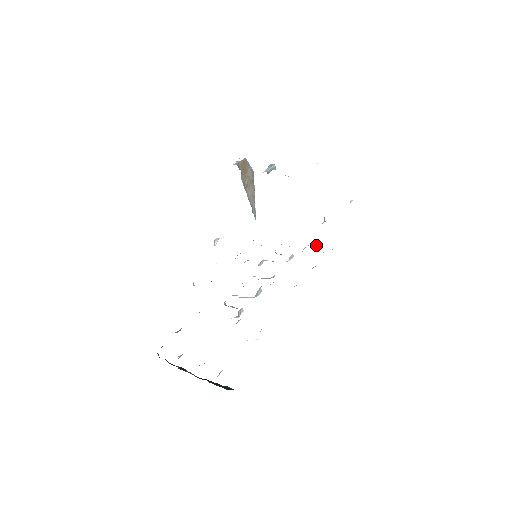
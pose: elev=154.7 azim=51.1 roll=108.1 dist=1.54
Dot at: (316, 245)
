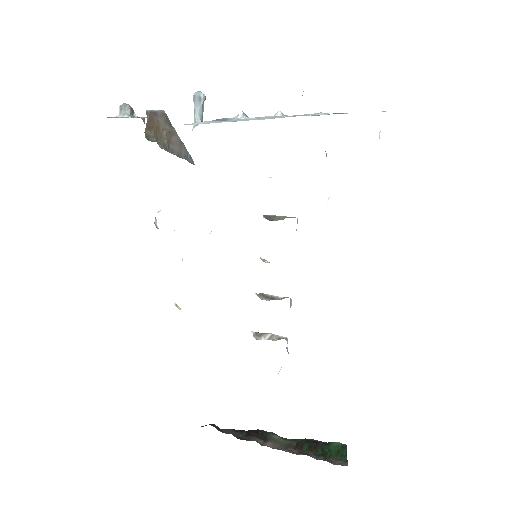
Dot at: (328, 198)
